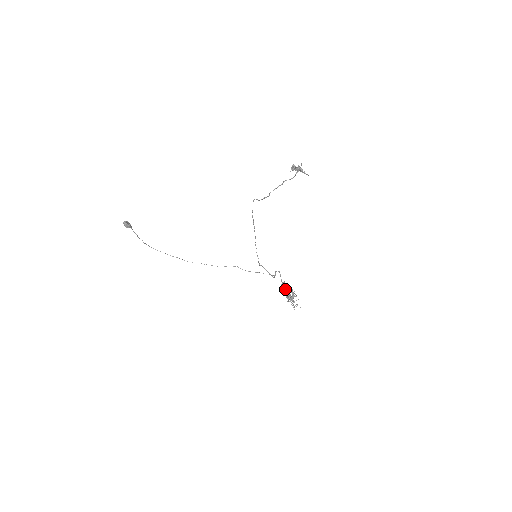
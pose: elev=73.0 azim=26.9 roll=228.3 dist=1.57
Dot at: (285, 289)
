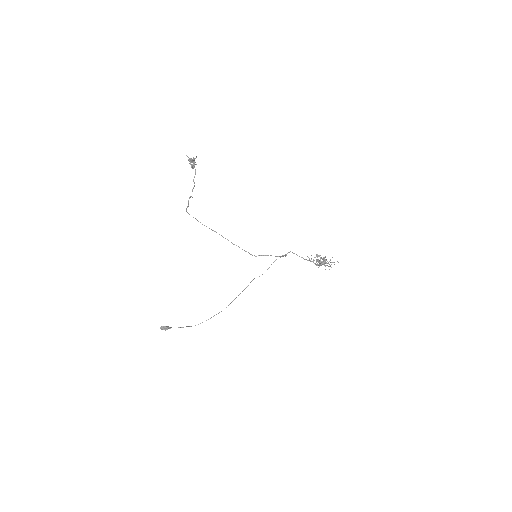
Dot at: occluded
